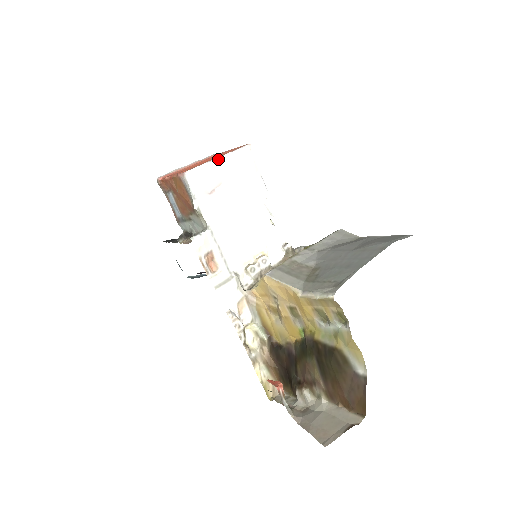
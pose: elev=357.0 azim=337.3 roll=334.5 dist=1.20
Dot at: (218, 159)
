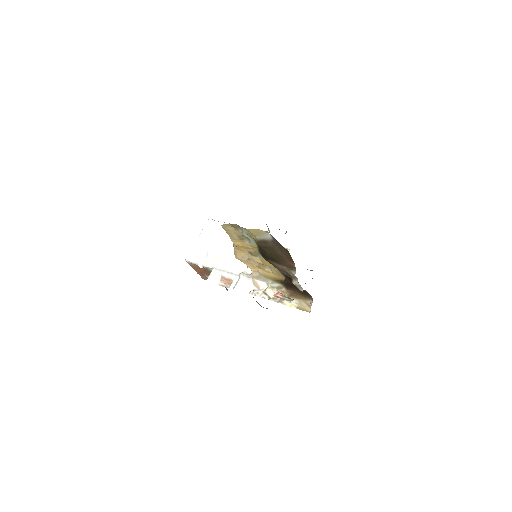
Dot at: (197, 239)
